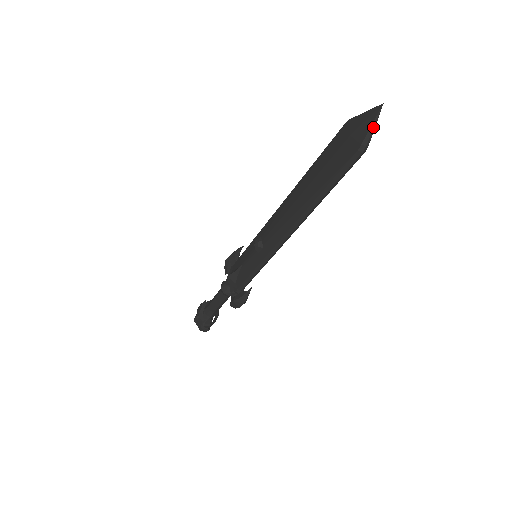
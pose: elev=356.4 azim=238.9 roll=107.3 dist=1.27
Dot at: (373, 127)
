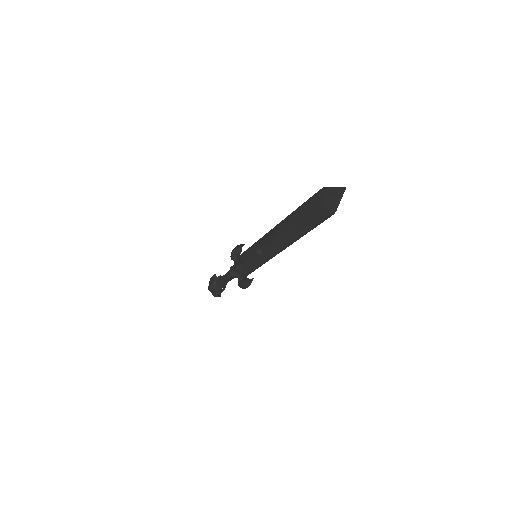
Dot at: (339, 201)
